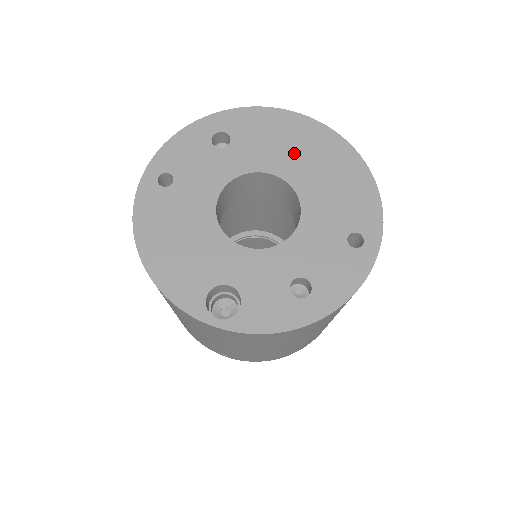
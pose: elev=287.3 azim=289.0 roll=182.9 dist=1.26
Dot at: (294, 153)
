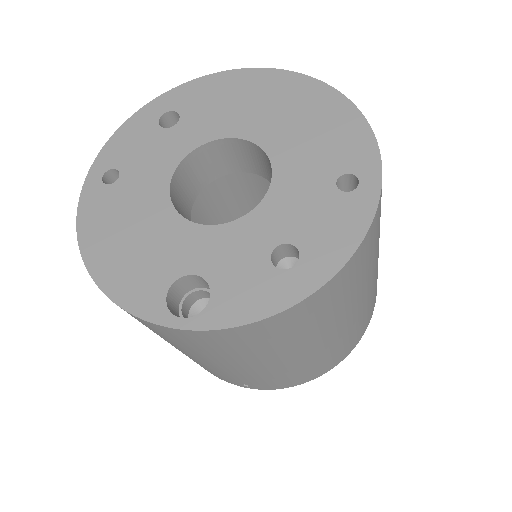
Dot at: (254, 109)
